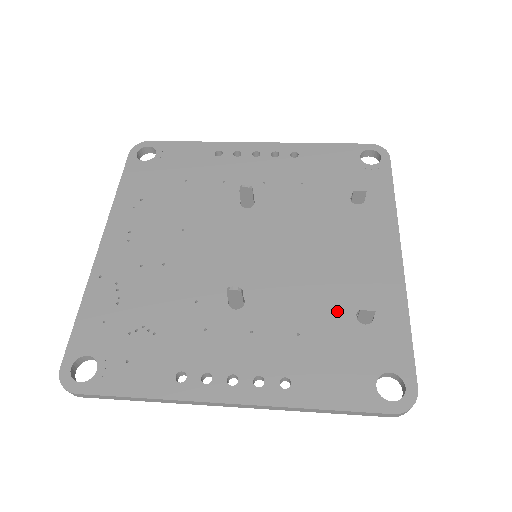
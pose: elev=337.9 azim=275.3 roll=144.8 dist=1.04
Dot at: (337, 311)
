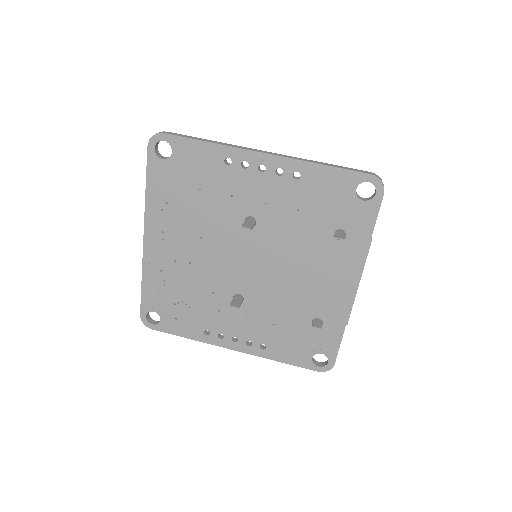
Dot at: (301, 316)
